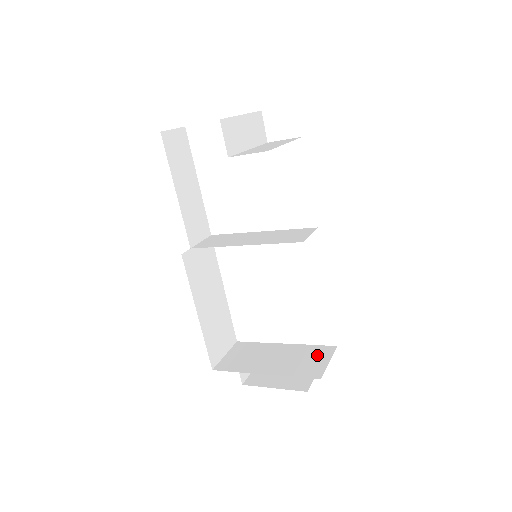
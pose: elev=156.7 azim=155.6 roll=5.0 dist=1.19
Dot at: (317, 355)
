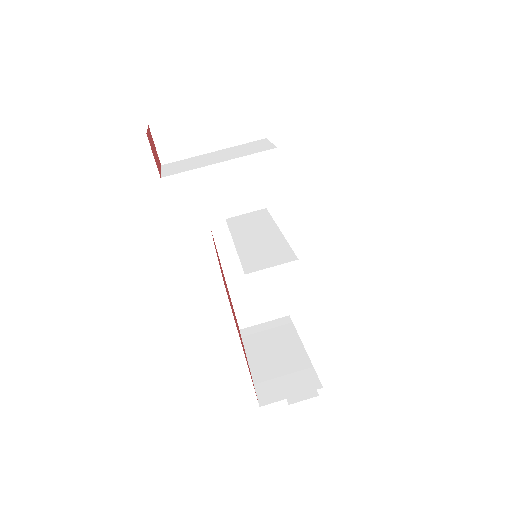
Dot at: (297, 382)
